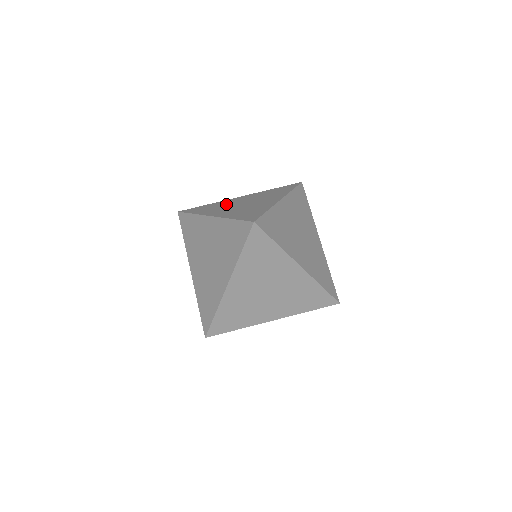
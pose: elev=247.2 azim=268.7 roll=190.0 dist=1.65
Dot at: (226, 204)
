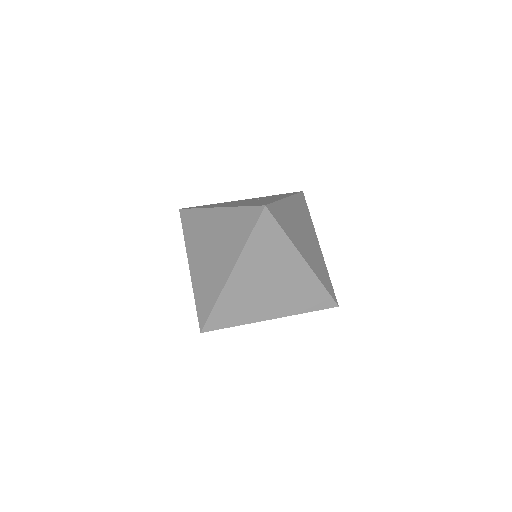
Dot at: occluded
